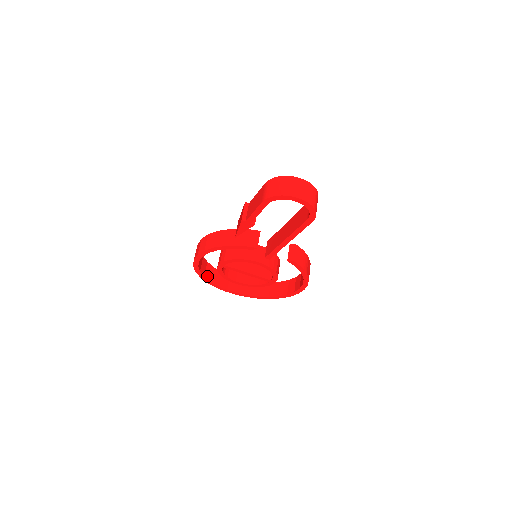
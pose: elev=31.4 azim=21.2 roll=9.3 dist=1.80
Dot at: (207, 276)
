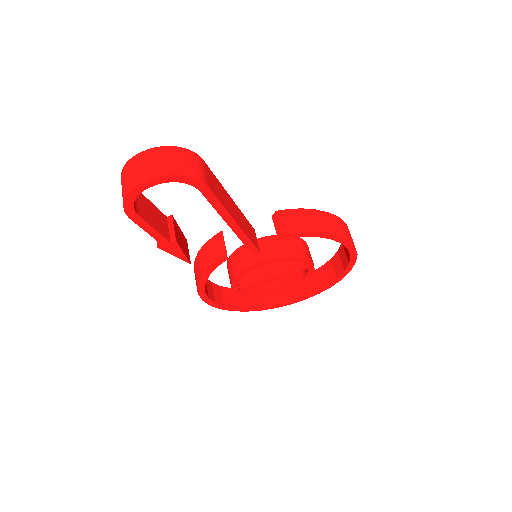
Dot at: (253, 305)
